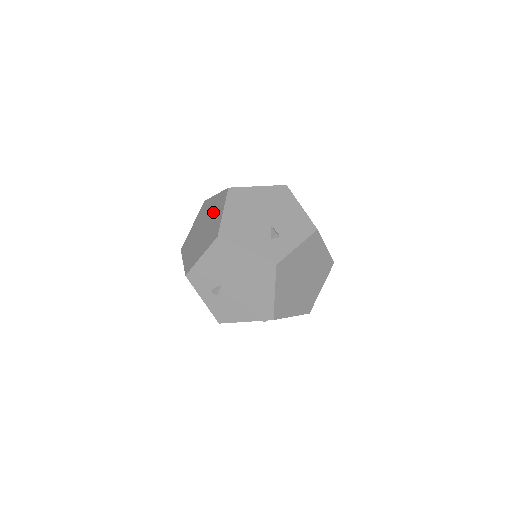
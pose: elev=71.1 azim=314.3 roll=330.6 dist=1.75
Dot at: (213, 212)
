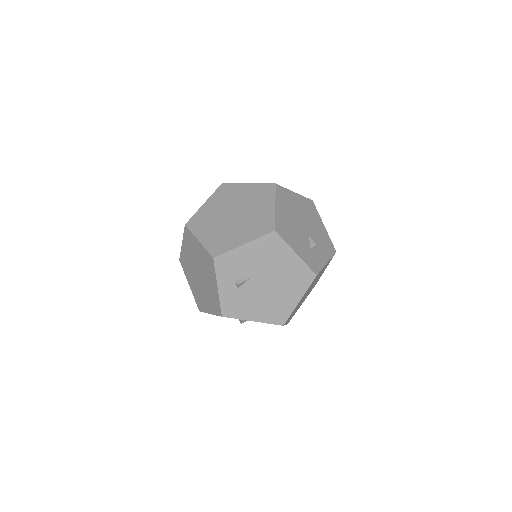
Dot at: (252, 201)
